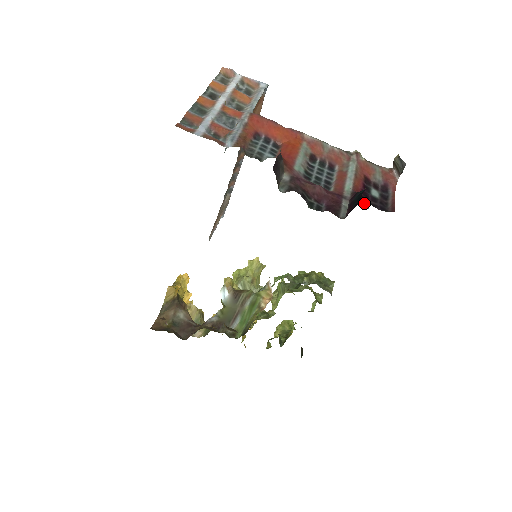
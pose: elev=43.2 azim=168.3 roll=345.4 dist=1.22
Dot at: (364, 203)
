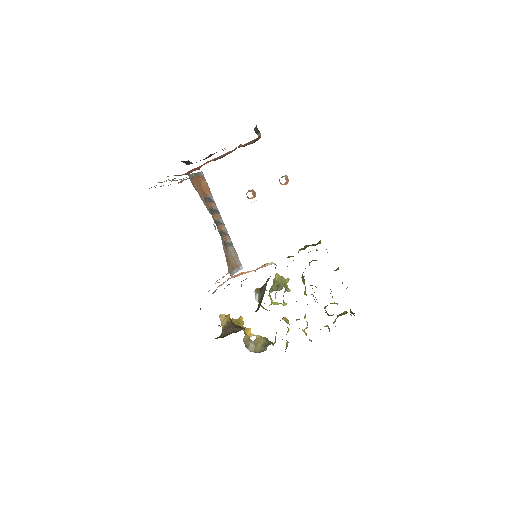
Dot at: (284, 176)
